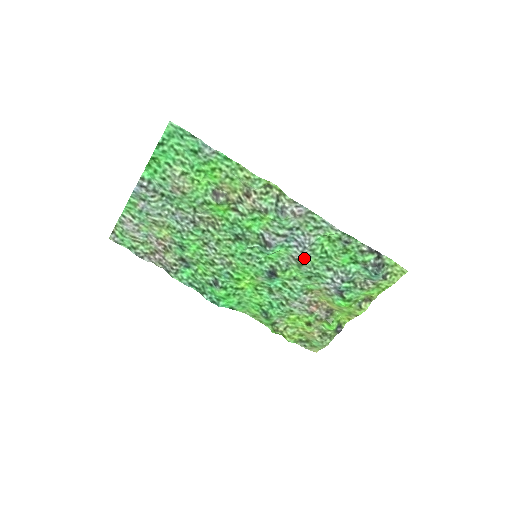
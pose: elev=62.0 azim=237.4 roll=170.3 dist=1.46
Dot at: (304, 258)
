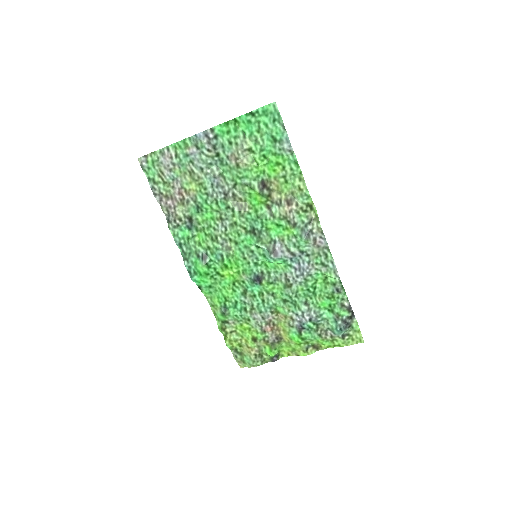
Dot at: (294, 282)
